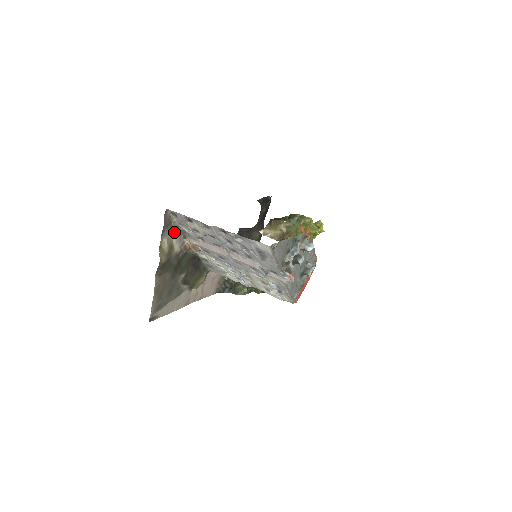
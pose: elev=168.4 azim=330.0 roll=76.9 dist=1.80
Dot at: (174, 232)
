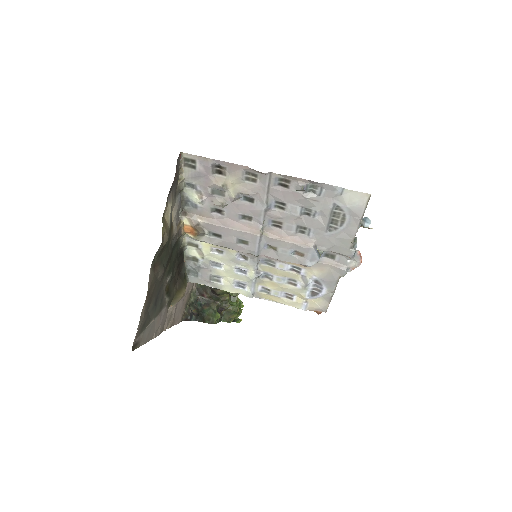
Dot at: (176, 199)
